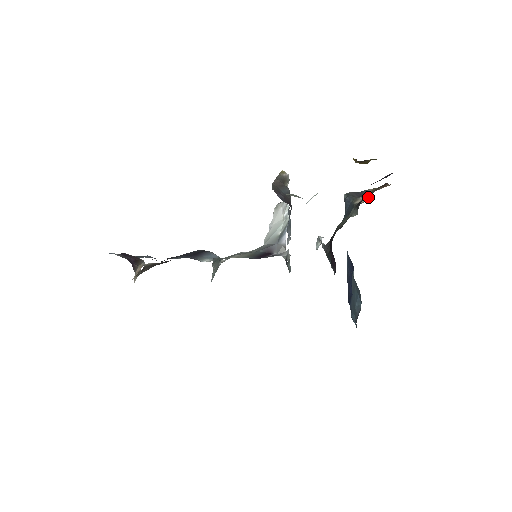
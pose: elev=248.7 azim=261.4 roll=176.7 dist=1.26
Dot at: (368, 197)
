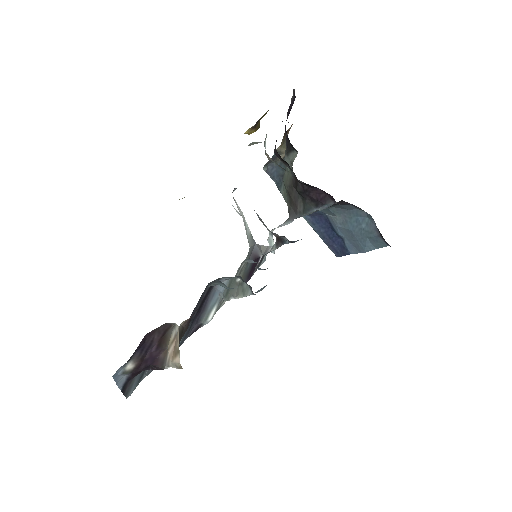
Dot at: (285, 149)
